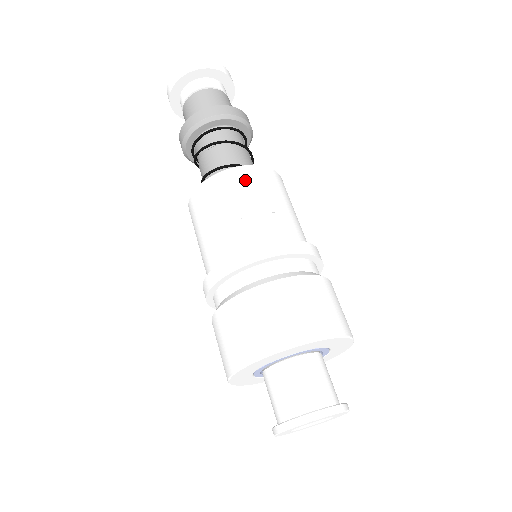
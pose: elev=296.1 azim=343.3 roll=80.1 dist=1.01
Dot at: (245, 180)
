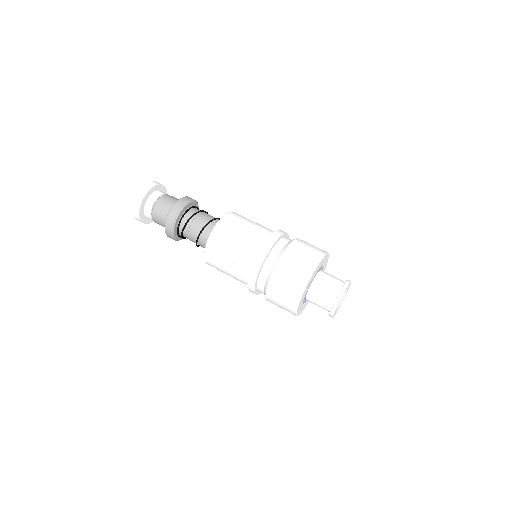
Dot at: (241, 216)
